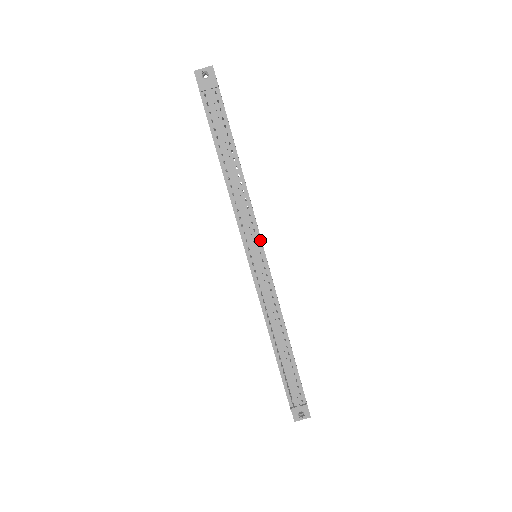
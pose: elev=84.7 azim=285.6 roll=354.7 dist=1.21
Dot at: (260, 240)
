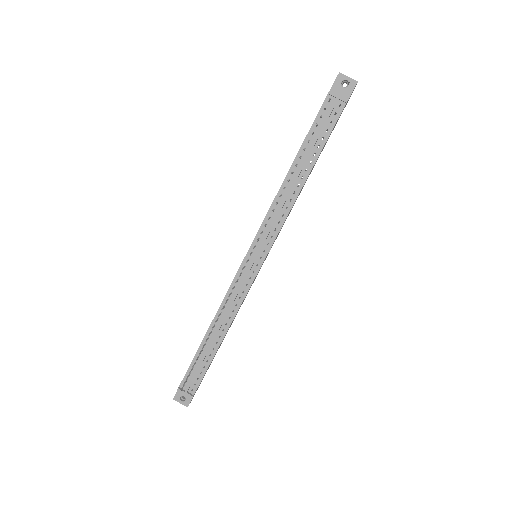
Dot at: (269, 248)
